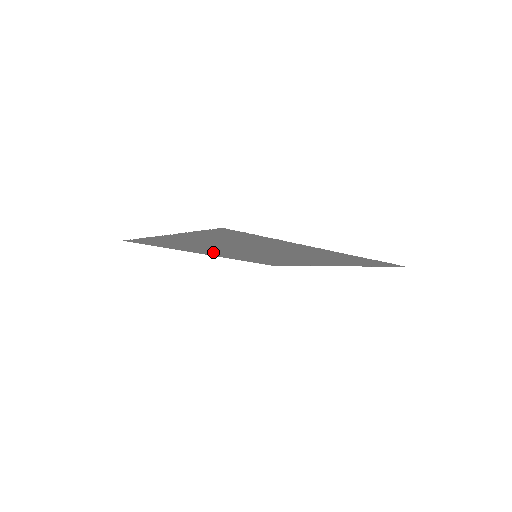
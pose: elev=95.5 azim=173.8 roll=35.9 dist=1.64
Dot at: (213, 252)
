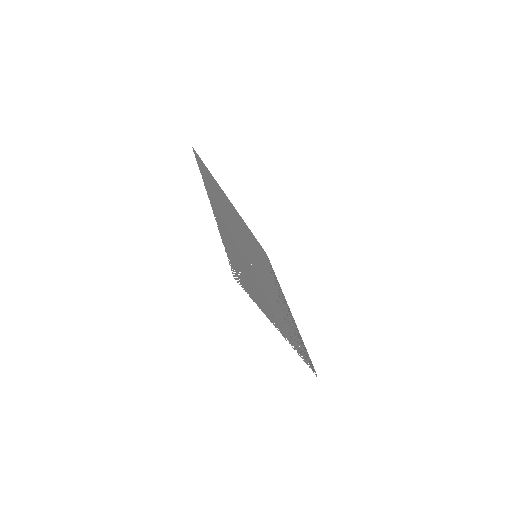
Dot at: occluded
